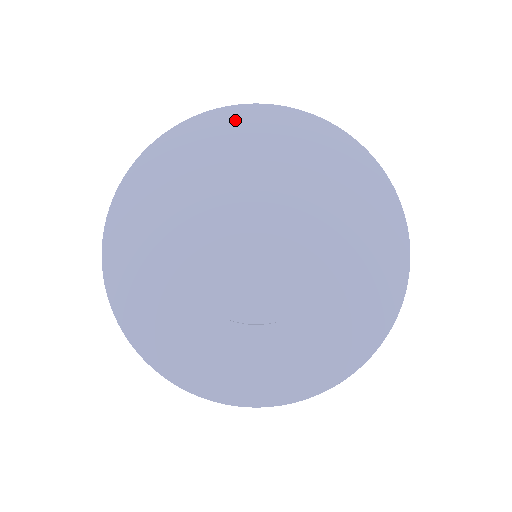
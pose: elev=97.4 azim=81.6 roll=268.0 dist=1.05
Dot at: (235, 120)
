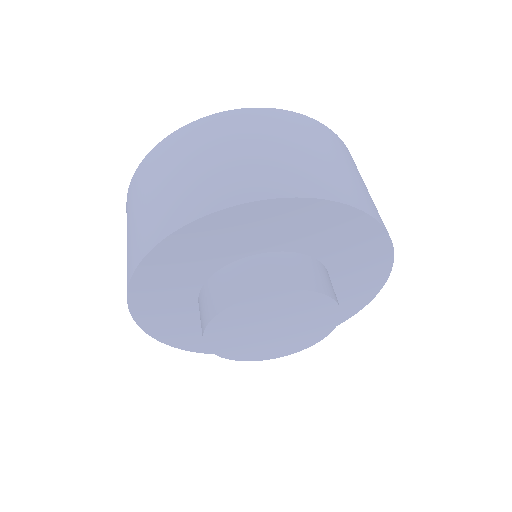
Dot at: (196, 235)
